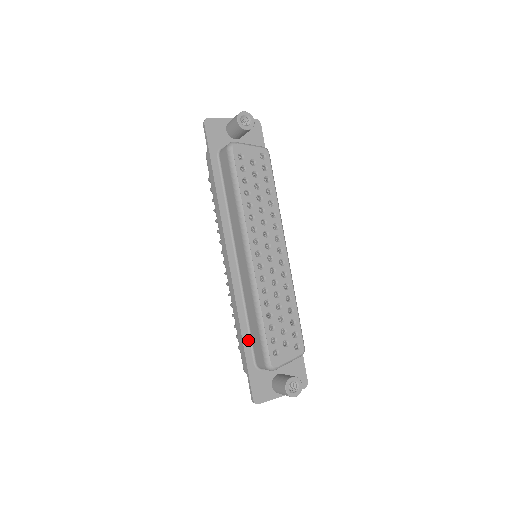
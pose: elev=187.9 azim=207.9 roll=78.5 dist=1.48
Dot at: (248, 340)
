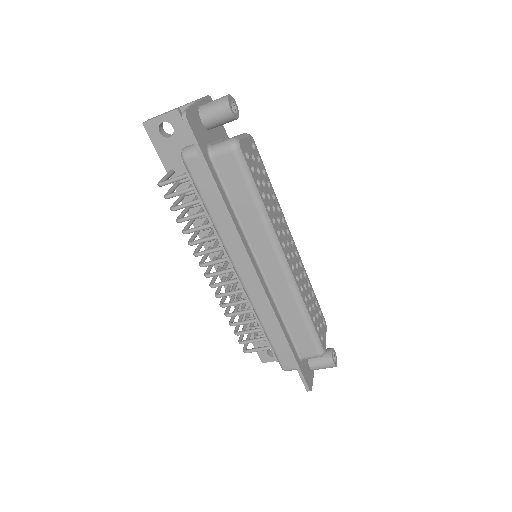
Dot at: (290, 342)
